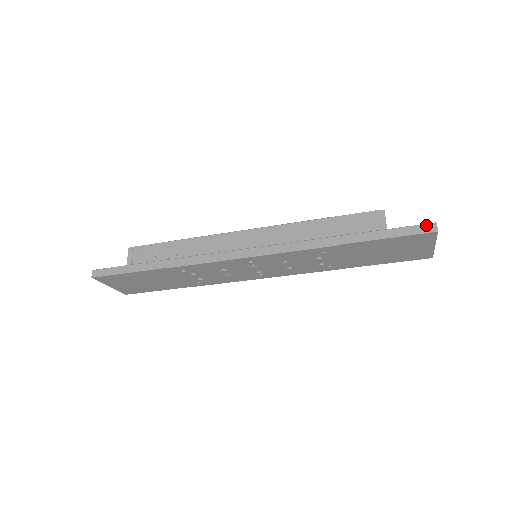
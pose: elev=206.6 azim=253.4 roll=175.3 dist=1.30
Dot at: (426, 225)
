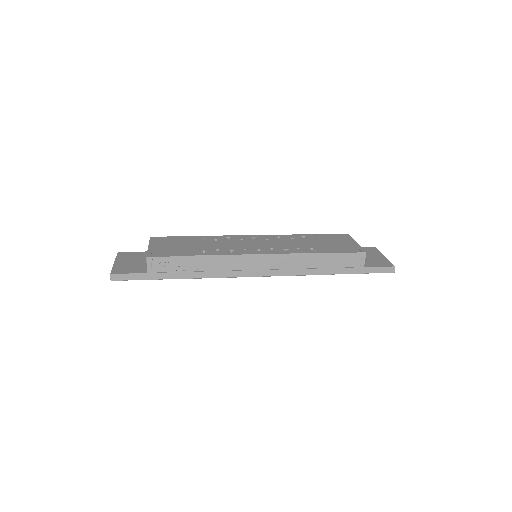
Dot at: (389, 268)
